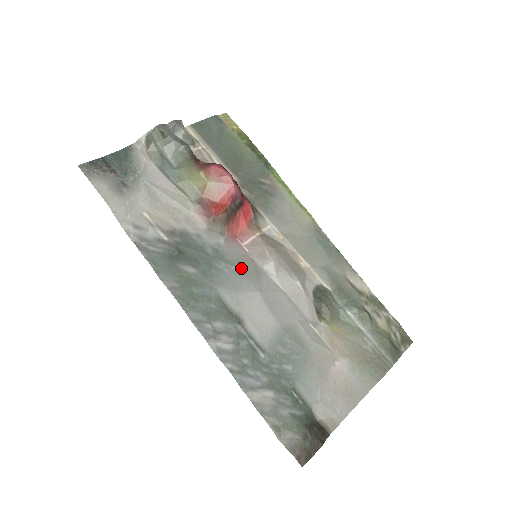
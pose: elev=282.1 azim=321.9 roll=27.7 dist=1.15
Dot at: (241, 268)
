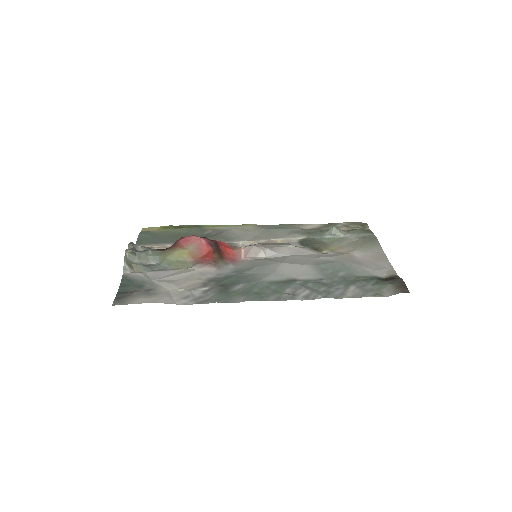
Dot at: (258, 265)
